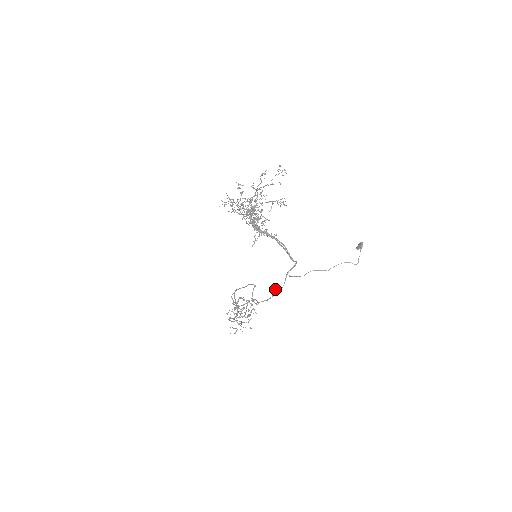
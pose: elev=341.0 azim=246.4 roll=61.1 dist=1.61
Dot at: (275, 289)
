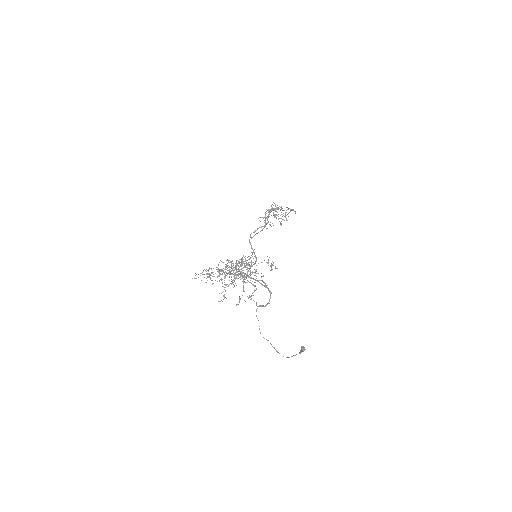
Dot at: occluded
